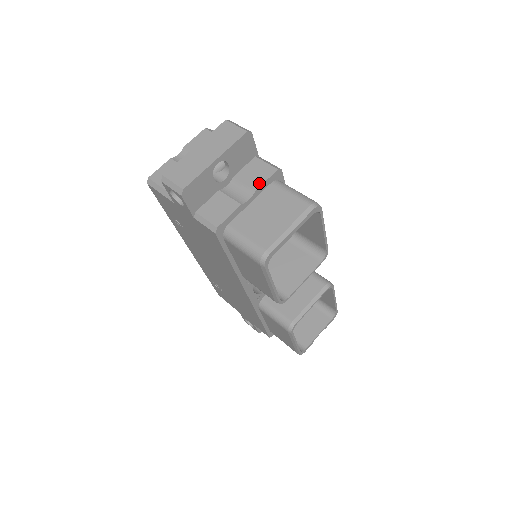
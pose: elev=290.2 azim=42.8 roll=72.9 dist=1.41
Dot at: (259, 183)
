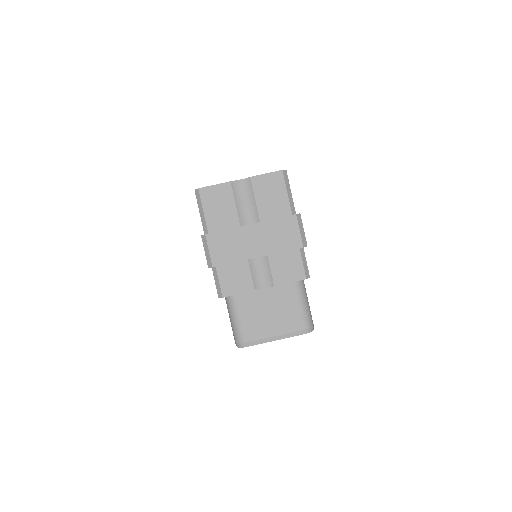
Dot at: (282, 281)
